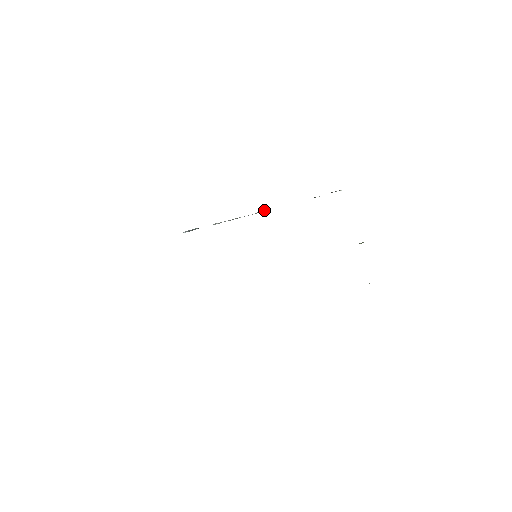
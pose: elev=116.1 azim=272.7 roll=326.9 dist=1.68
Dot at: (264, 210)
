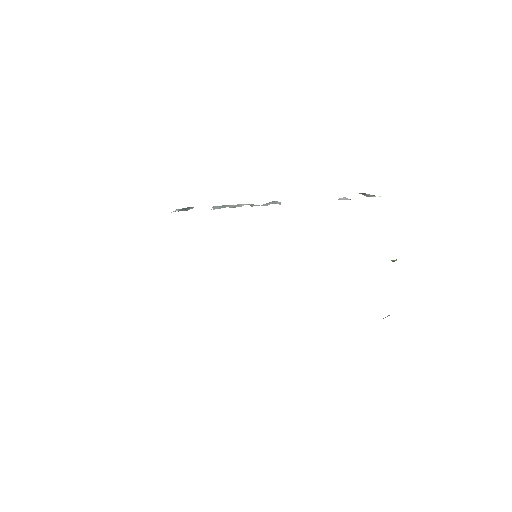
Dot at: (276, 201)
